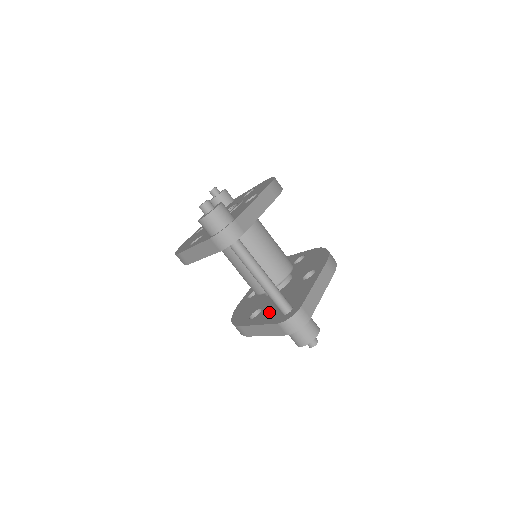
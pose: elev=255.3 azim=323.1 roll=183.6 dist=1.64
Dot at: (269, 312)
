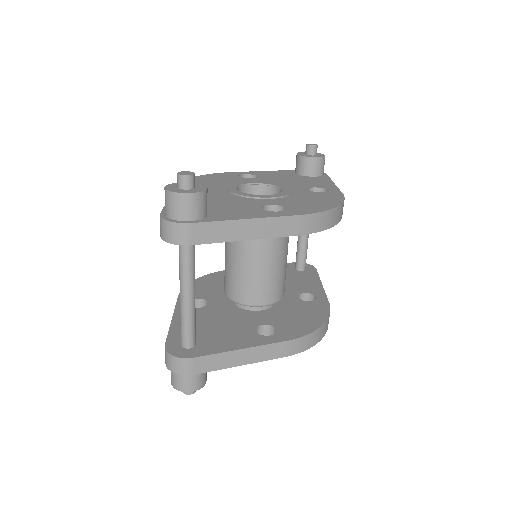
Dot at: occluded
